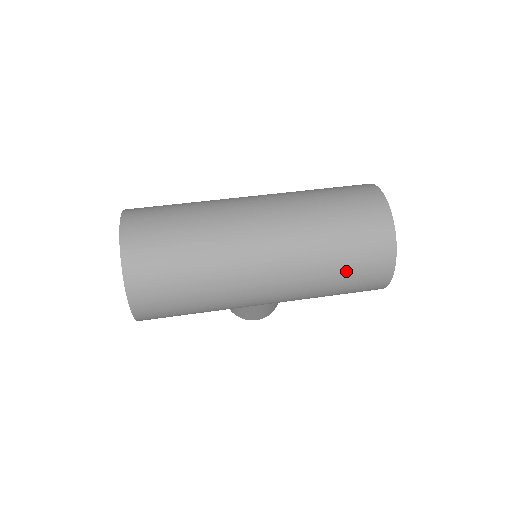
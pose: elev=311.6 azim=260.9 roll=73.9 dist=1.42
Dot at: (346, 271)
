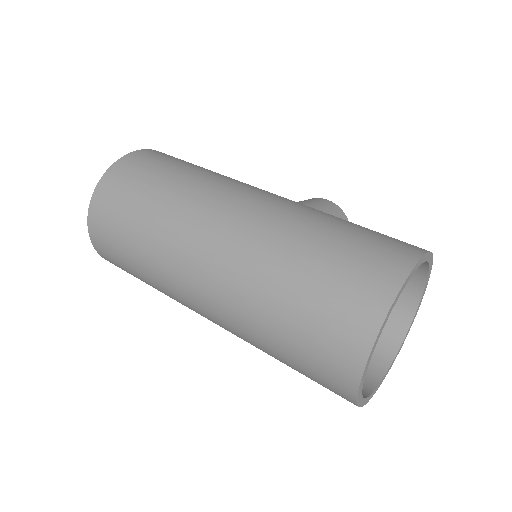
Dot at: occluded
